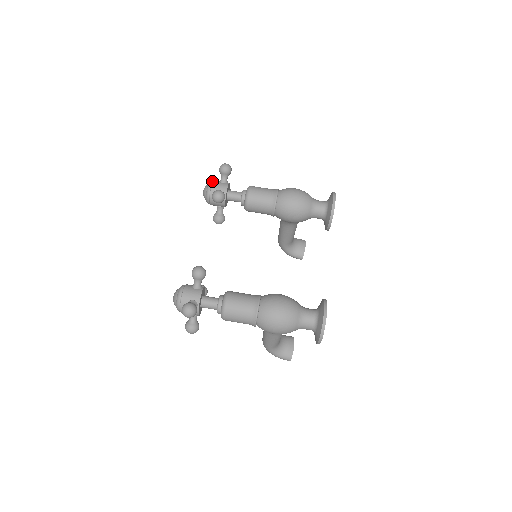
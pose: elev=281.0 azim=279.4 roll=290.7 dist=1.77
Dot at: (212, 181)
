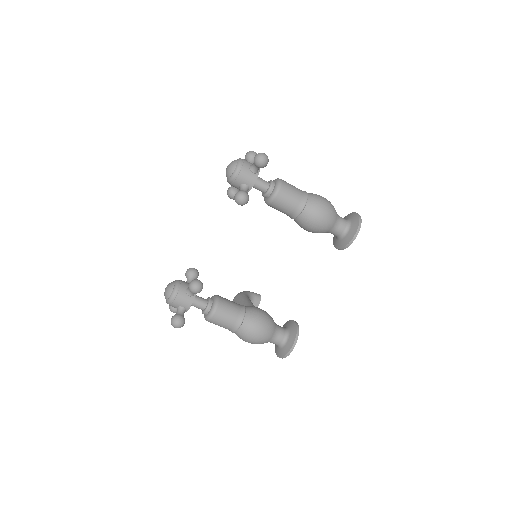
Dot at: (241, 165)
